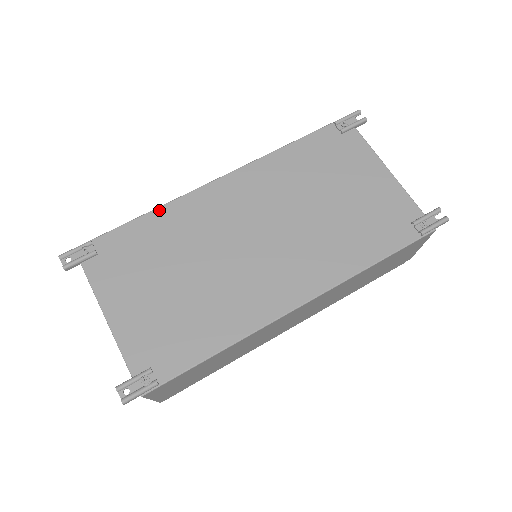
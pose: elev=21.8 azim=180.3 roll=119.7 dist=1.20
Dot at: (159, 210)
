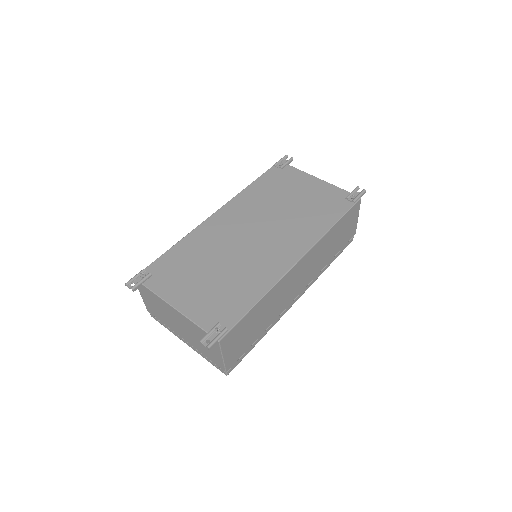
Dot at: (183, 240)
